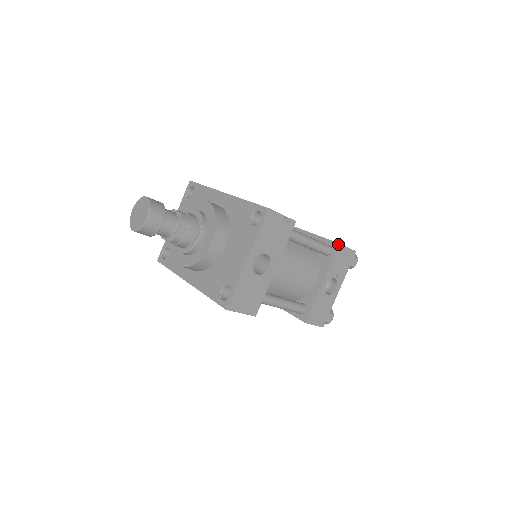
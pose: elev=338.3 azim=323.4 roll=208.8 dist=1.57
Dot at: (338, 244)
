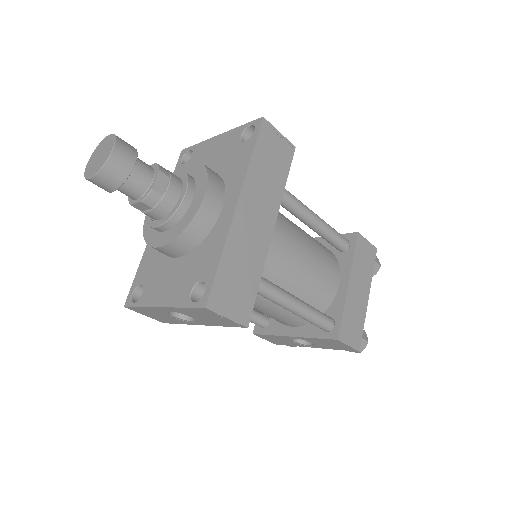
Dot at: (337, 338)
